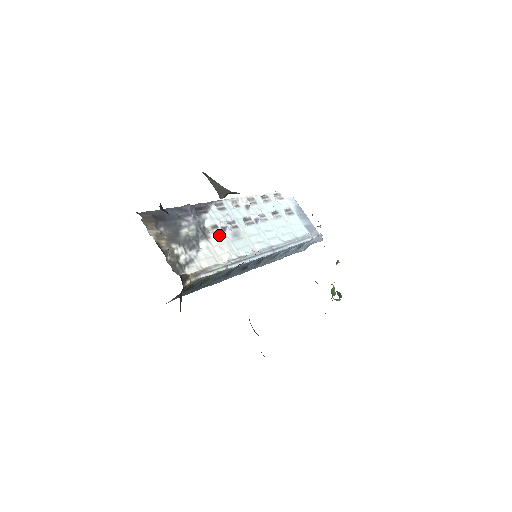
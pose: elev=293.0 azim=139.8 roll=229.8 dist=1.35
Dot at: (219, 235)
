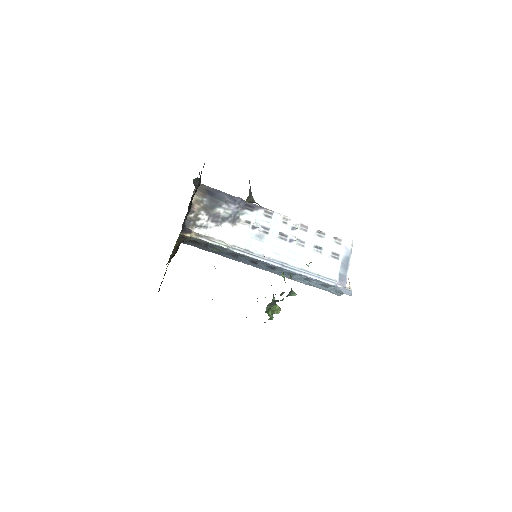
Dot at: (245, 228)
